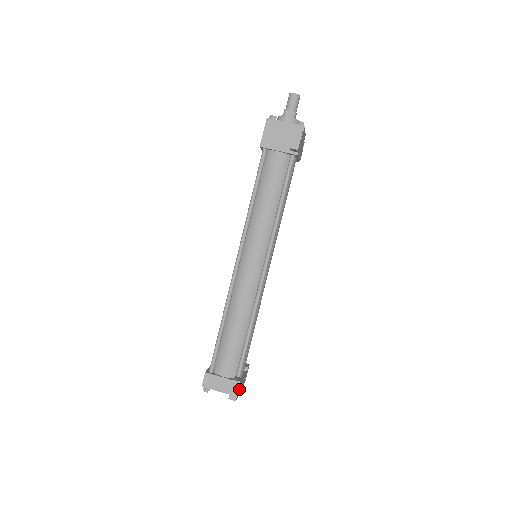
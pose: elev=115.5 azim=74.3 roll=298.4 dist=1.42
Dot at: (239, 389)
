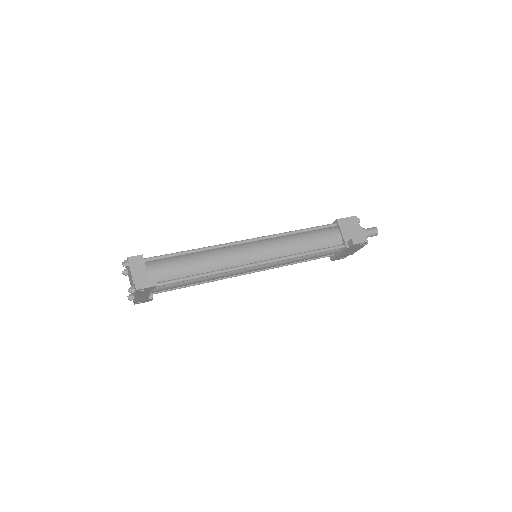
Dot at: (145, 290)
